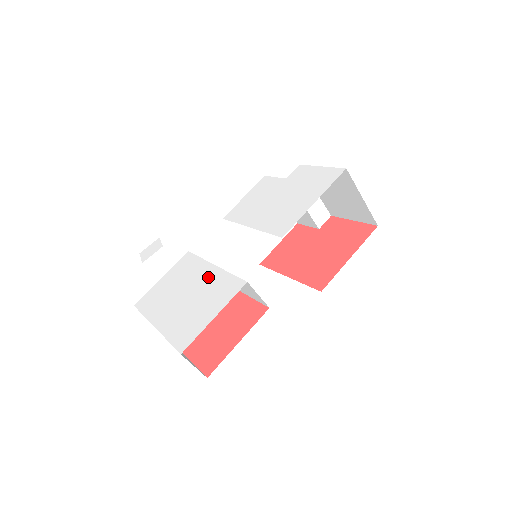
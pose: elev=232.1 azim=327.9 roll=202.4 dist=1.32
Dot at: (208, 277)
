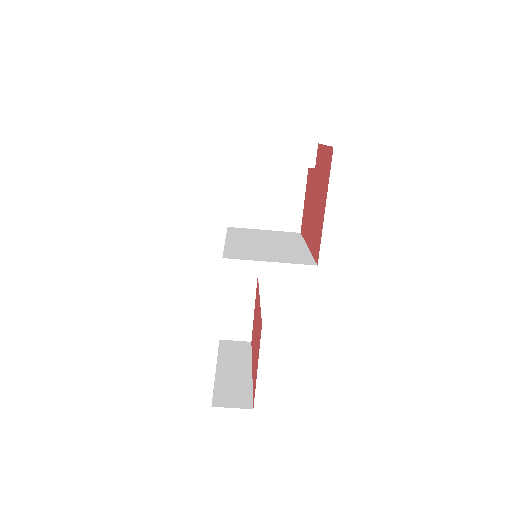
Dot at: occluded
